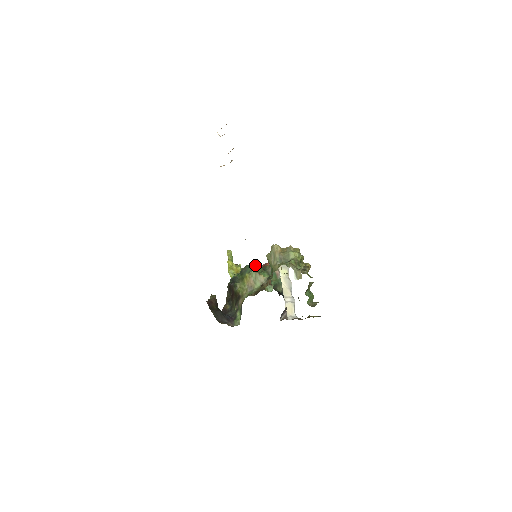
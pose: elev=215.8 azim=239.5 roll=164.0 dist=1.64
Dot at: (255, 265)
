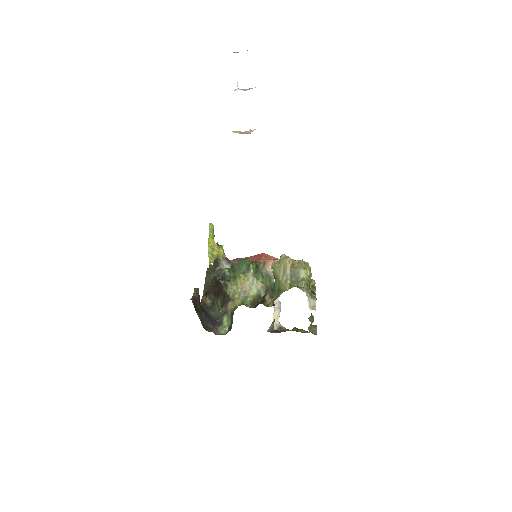
Dot at: (252, 266)
